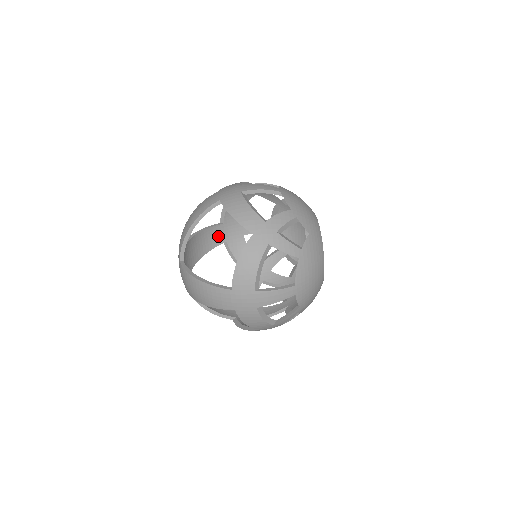
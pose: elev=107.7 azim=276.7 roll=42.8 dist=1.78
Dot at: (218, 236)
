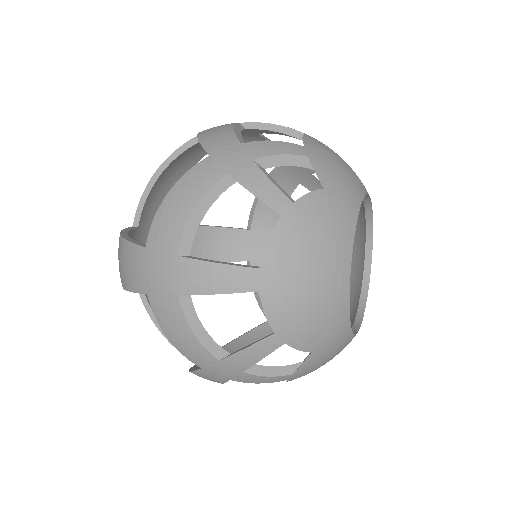
Dot at: (239, 247)
